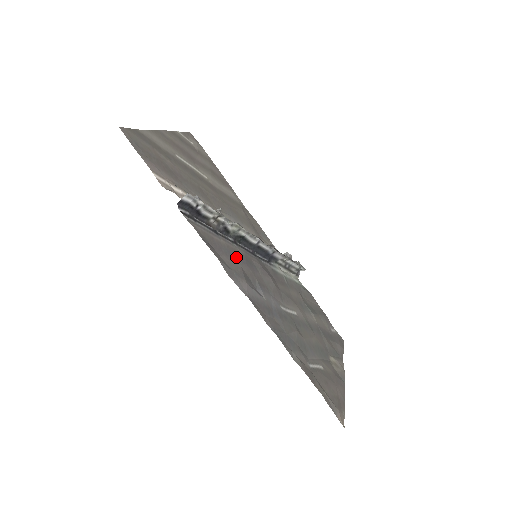
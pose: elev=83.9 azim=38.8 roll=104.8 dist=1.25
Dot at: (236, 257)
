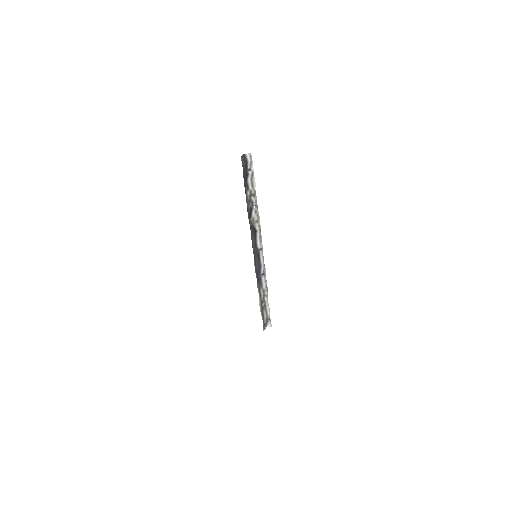
Dot at: occluded
